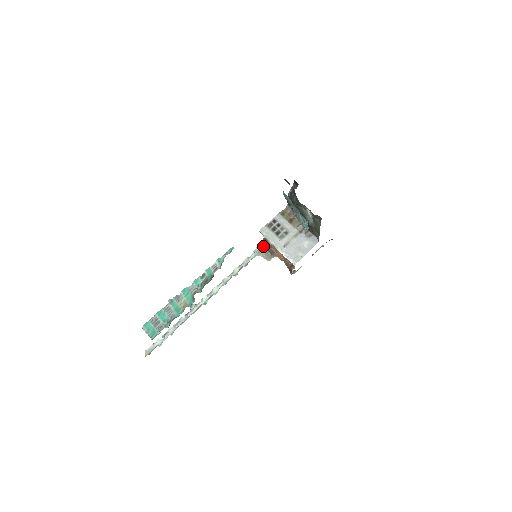
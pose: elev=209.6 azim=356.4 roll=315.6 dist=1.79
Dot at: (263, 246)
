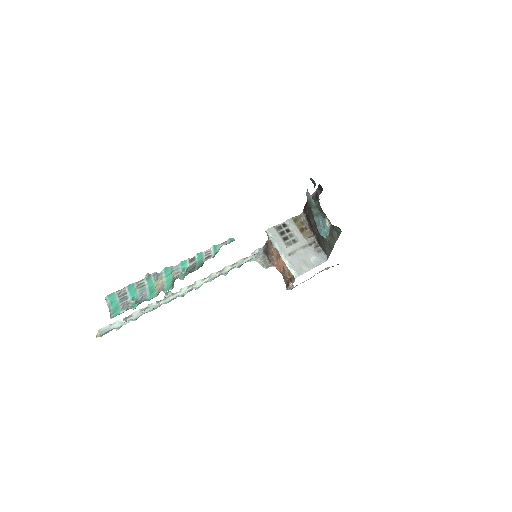
Dot at: (263, 251)
